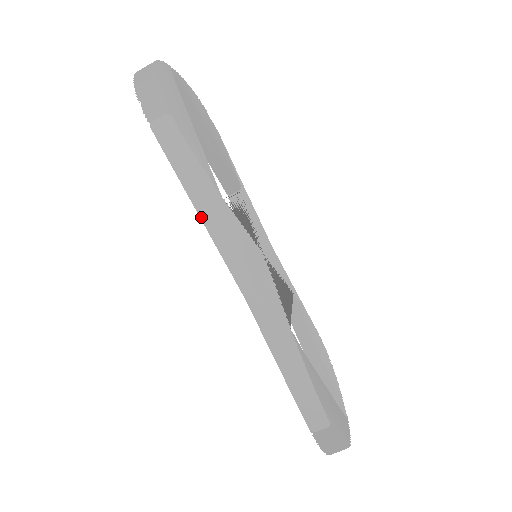
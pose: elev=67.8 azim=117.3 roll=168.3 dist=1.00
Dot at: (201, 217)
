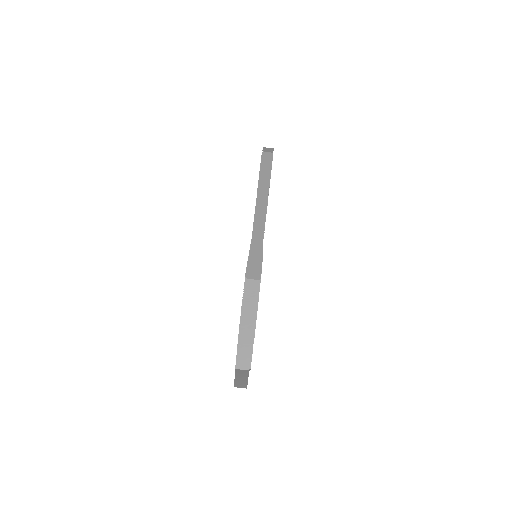
Dot at: (260, 180)
